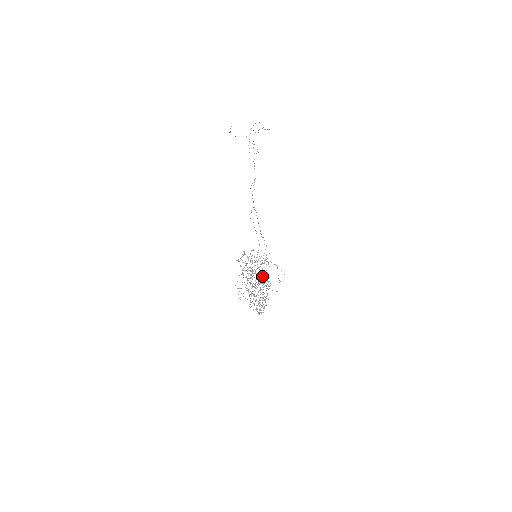
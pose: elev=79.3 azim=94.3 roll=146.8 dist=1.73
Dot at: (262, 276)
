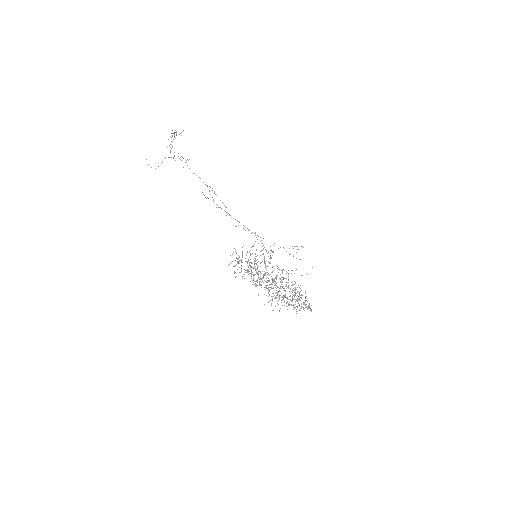
Dot at: (281, 270)
